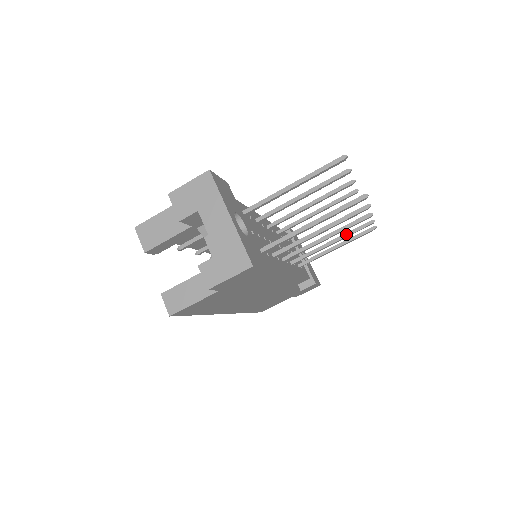
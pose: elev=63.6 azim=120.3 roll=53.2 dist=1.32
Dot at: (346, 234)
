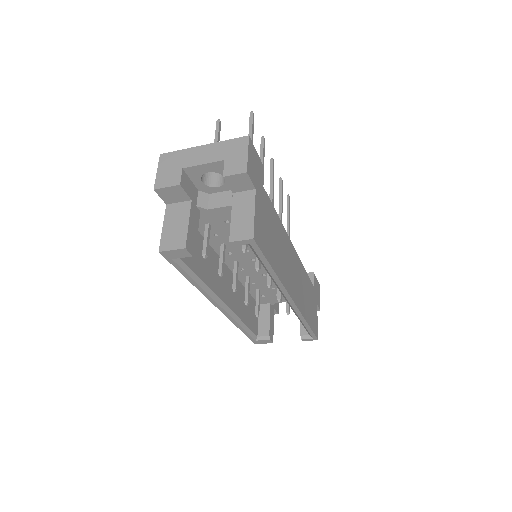
Dot at: (279, 198)
